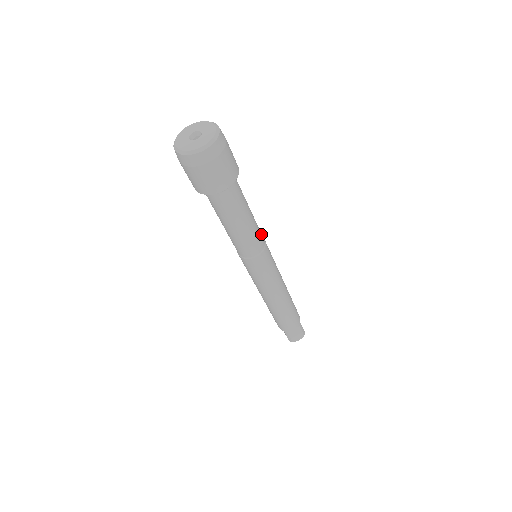
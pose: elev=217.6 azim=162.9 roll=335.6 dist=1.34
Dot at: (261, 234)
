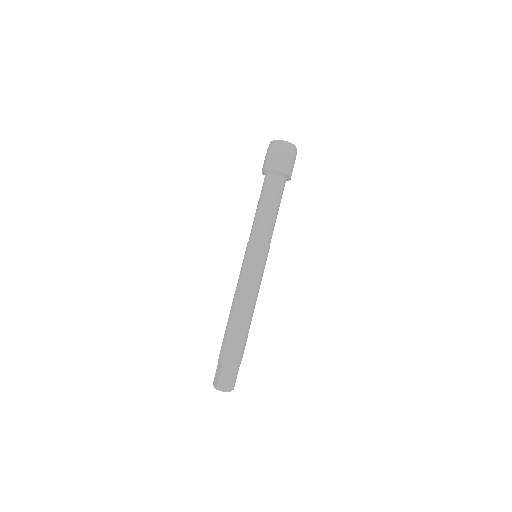
Dot at: (271, 238)
